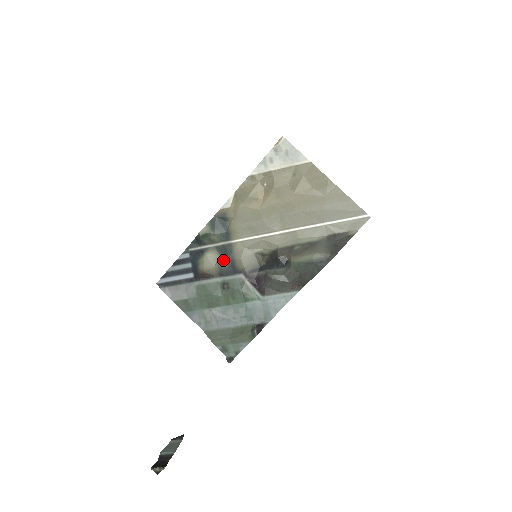
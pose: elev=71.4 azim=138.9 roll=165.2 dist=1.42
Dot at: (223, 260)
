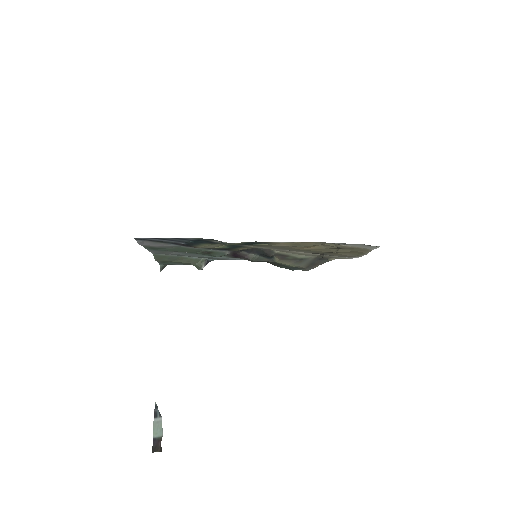
Dot at: (225, 248)
